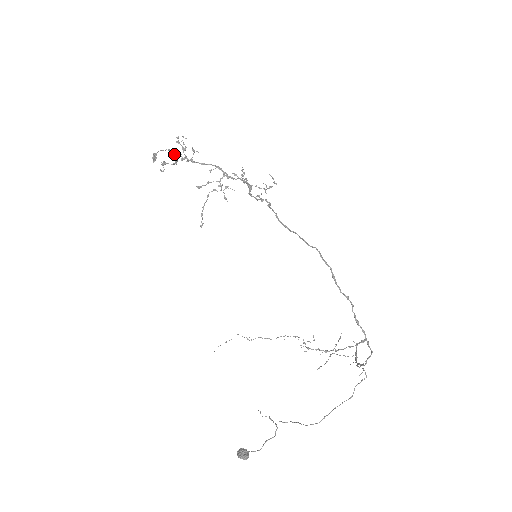
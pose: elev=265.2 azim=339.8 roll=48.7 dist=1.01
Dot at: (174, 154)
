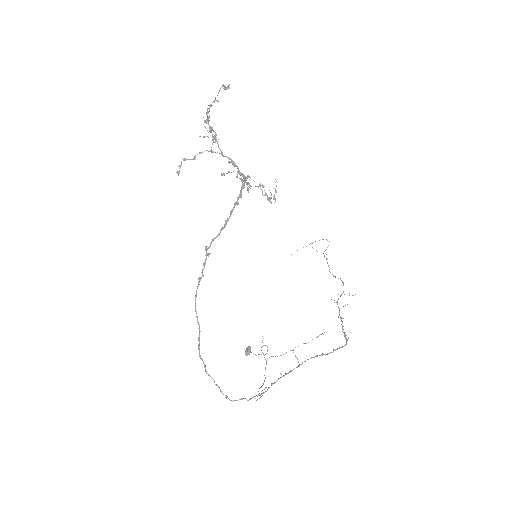
Dot at: (209, 127)
